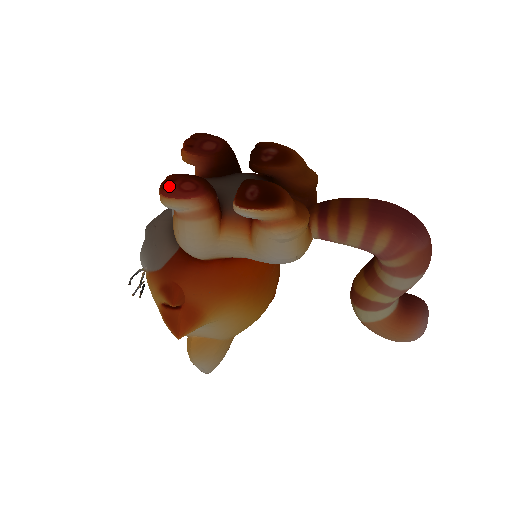
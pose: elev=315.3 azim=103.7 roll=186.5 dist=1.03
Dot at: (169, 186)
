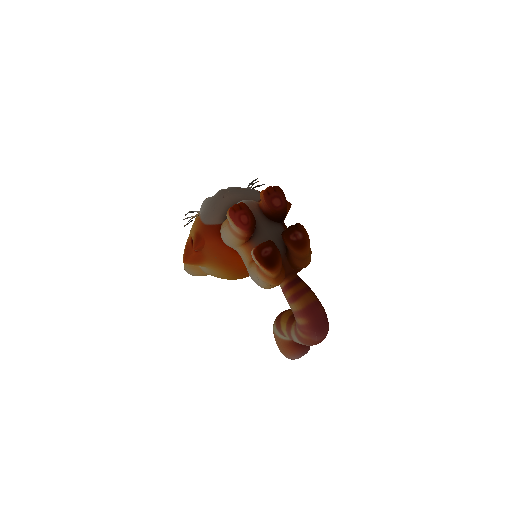
Dot at: (236, 210)
